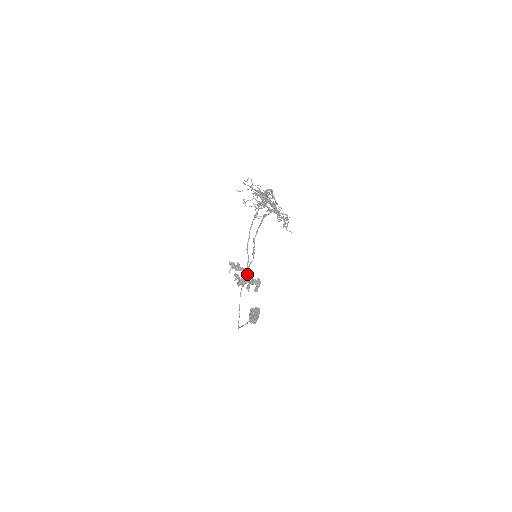
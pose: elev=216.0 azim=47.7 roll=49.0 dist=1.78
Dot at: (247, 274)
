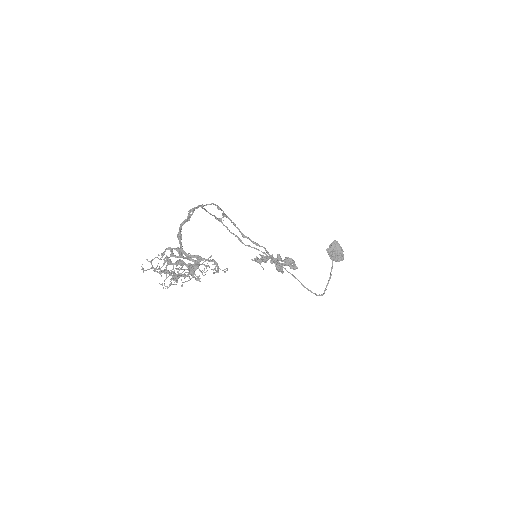
Dot at: (275, 259)
